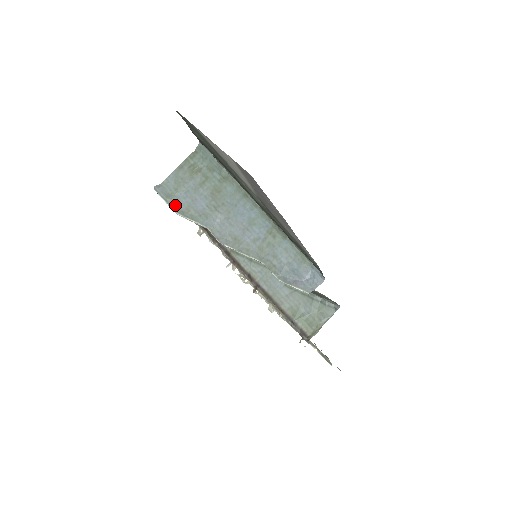
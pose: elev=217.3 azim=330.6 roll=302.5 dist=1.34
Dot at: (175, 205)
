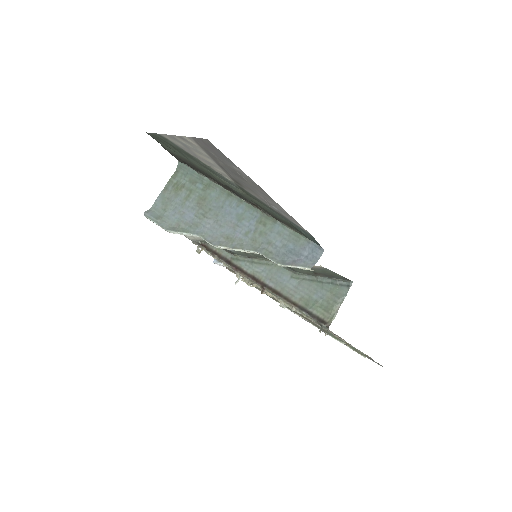
Dot at: (165, 224)
